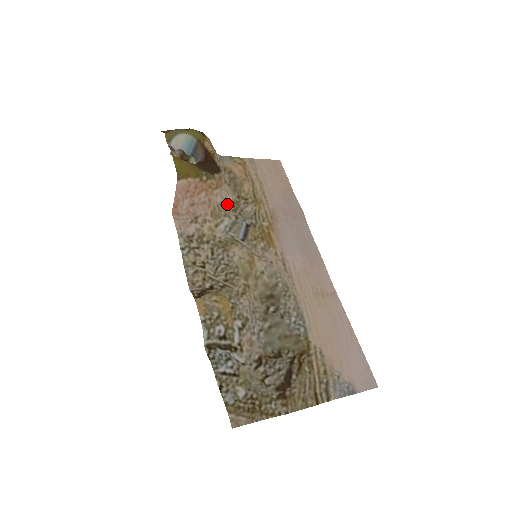
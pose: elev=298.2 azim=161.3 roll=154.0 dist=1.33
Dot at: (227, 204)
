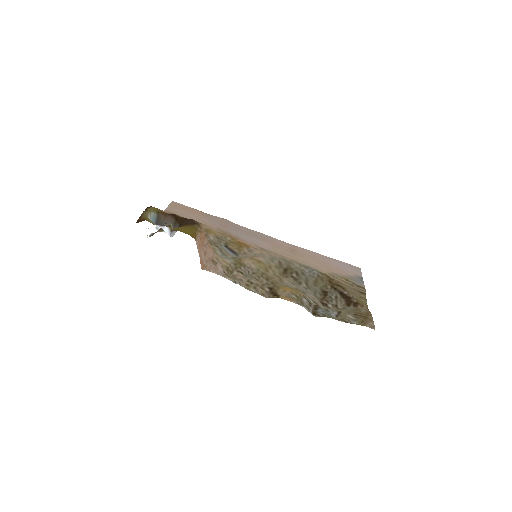
Dot at: occluded
